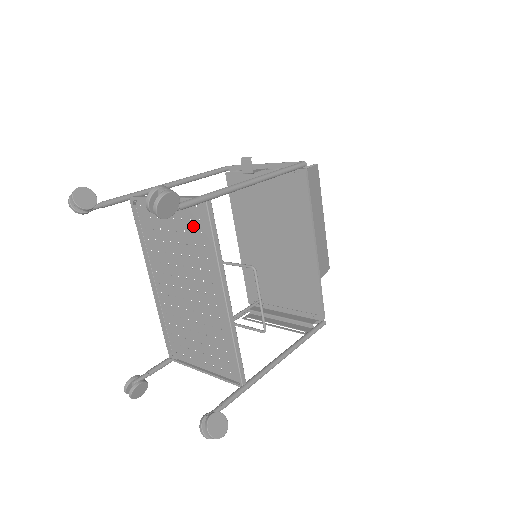
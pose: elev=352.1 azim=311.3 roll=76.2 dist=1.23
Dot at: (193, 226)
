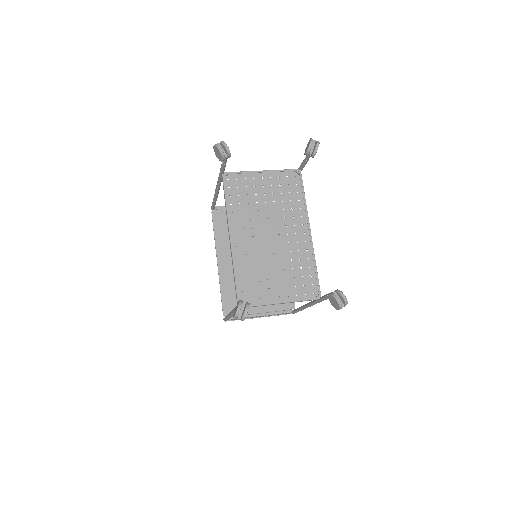
Dot at: (282, 189)
